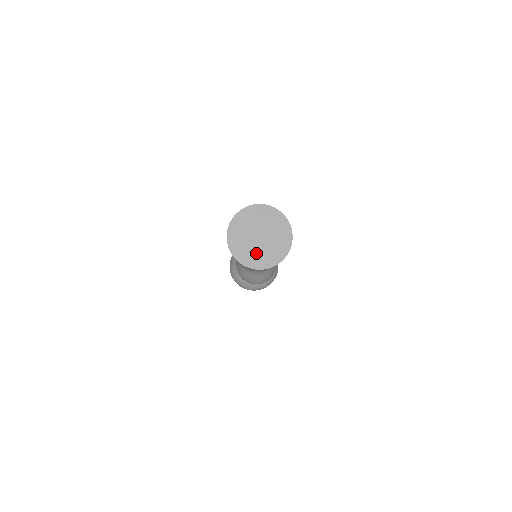
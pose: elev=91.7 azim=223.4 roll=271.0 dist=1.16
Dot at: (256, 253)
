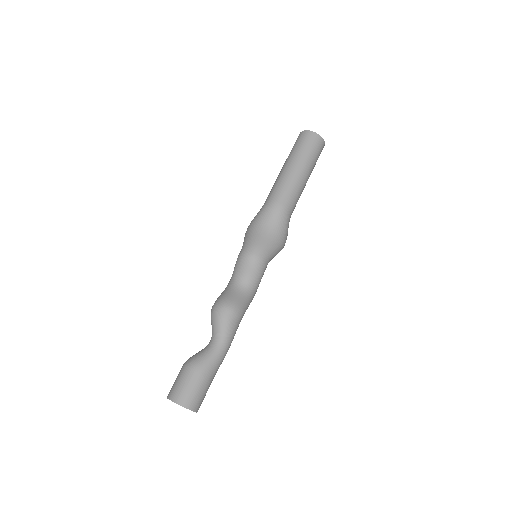
Dot at: occluded
